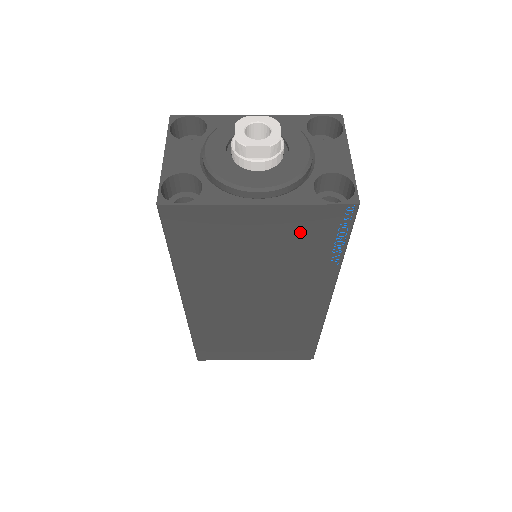
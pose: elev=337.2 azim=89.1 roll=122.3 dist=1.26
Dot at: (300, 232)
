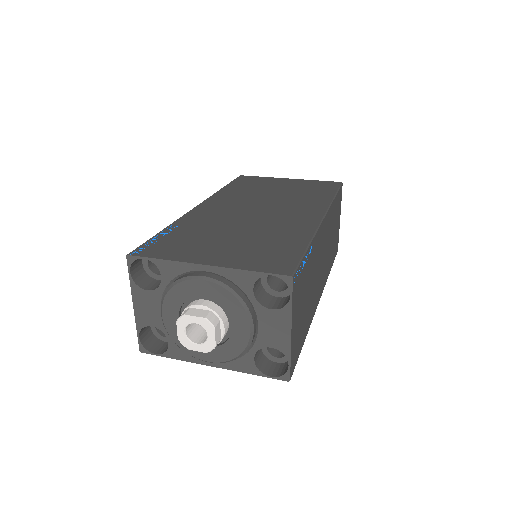
Dot at: occluded
